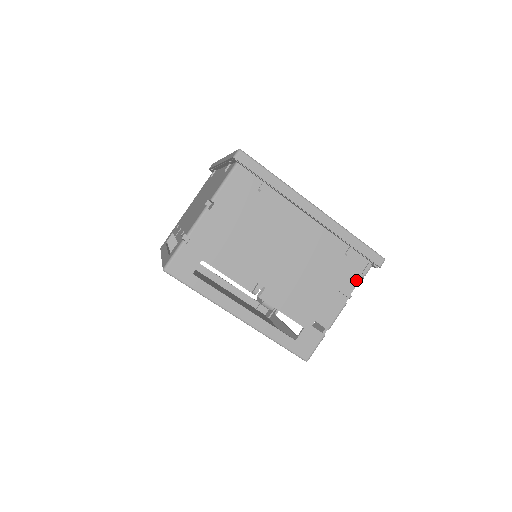
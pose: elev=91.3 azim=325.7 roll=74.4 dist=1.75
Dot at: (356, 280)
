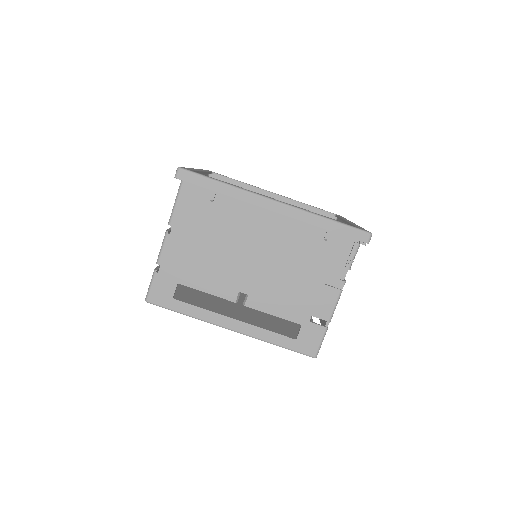
Dot at: (345, 263)
